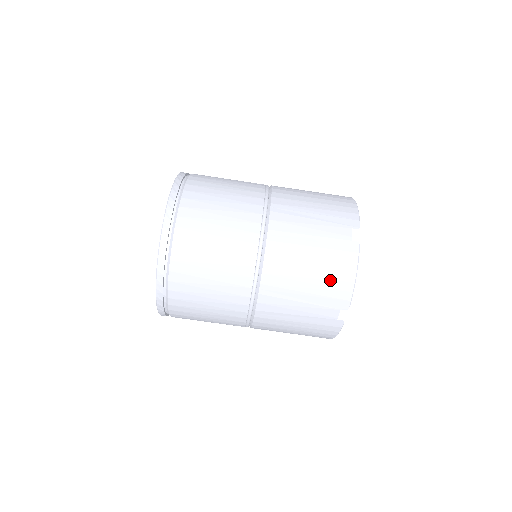
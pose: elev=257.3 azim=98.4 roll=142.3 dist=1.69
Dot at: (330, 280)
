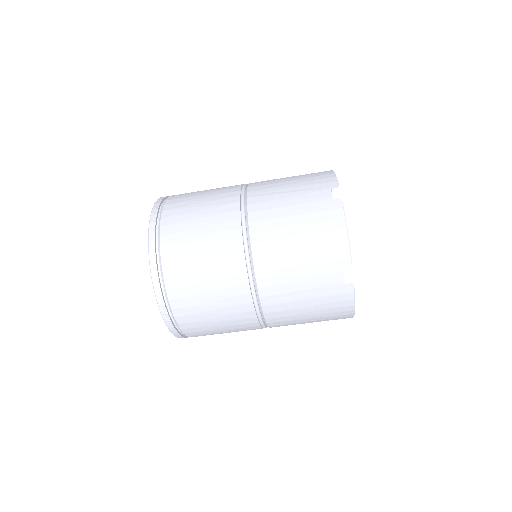
Dot at: (322, 242)
